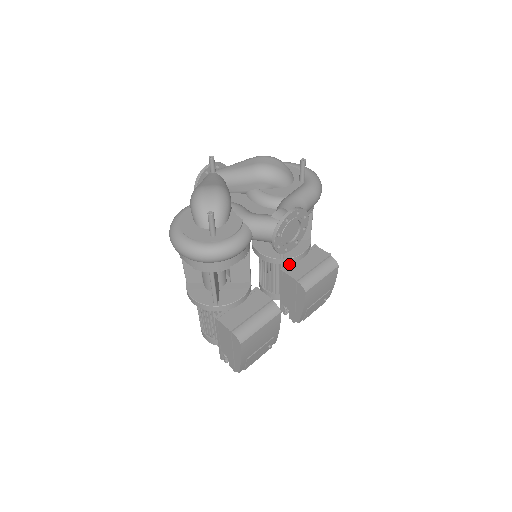
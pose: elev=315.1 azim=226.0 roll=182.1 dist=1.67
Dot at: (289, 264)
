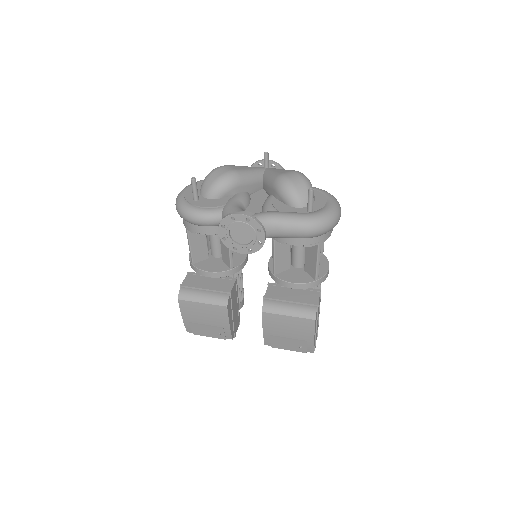
Dot at: (279, 284)
